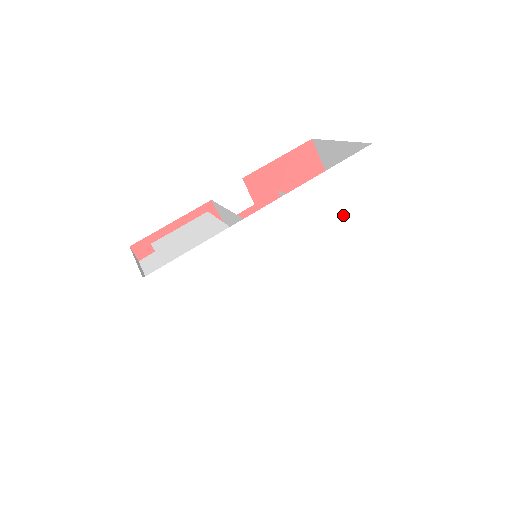
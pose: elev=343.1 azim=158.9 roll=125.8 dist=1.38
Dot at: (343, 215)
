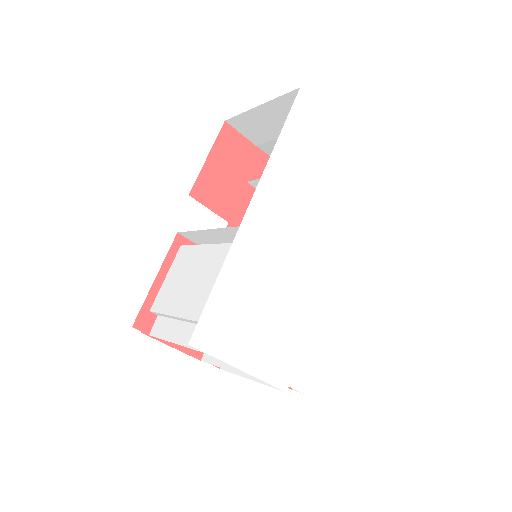
Dot at: (314, 168)
